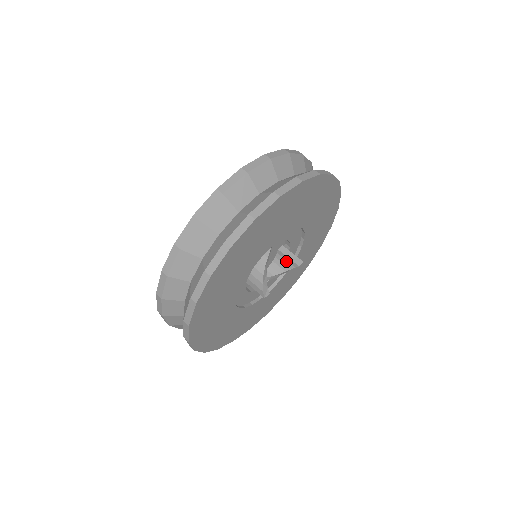
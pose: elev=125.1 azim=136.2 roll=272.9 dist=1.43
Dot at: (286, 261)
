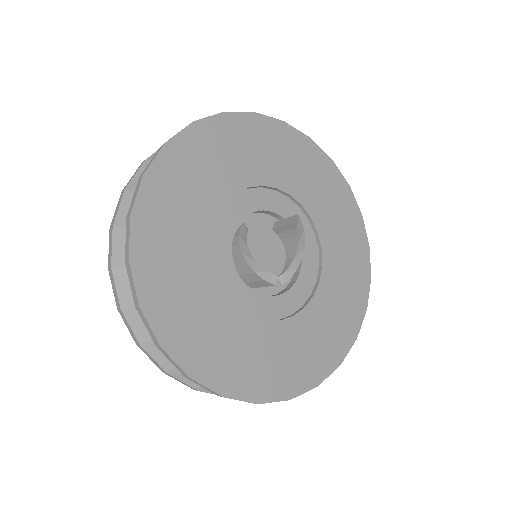
Dot at: (288, 232)
